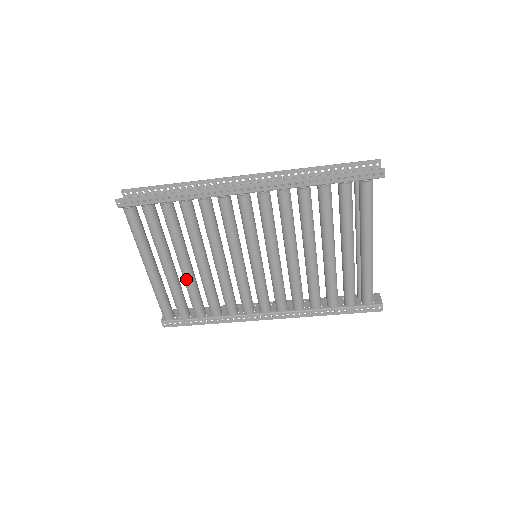
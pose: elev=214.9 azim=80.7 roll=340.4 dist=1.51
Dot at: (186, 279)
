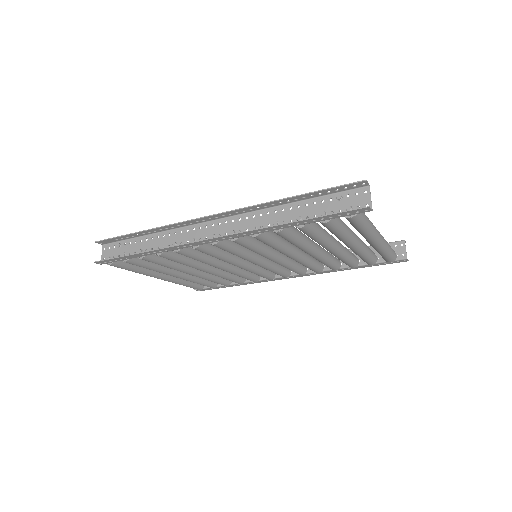
Dot at: occluded
